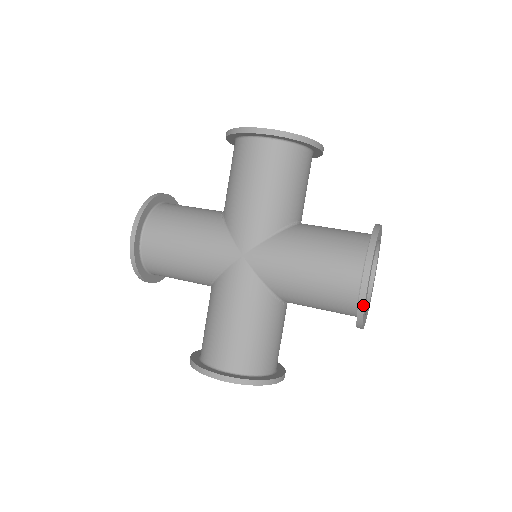
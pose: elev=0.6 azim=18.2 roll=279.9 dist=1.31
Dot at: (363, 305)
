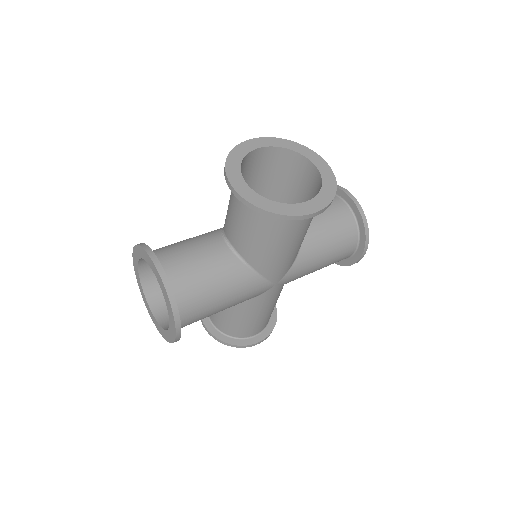
Dot at: occluded
